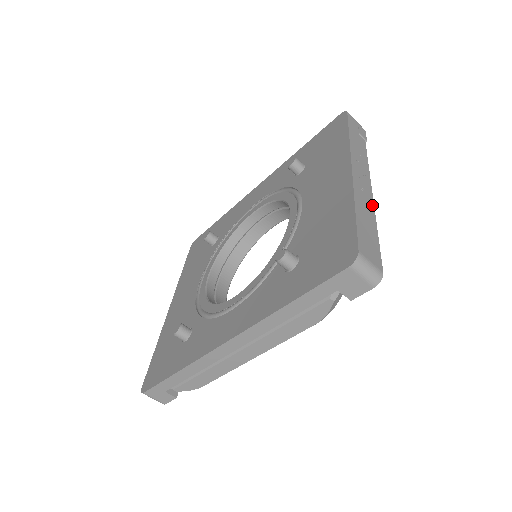
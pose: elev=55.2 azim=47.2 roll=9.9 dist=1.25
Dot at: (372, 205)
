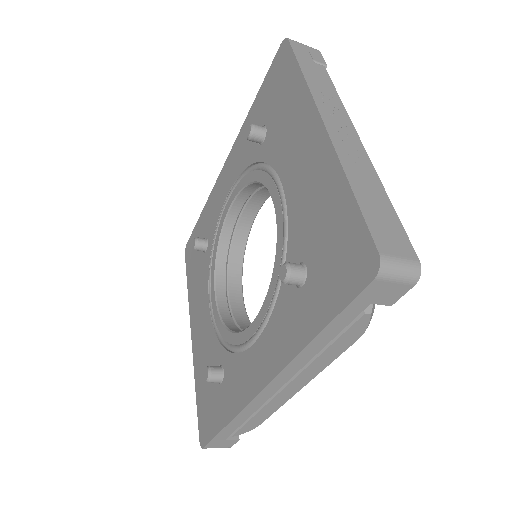
Dot at: (368, 161)
